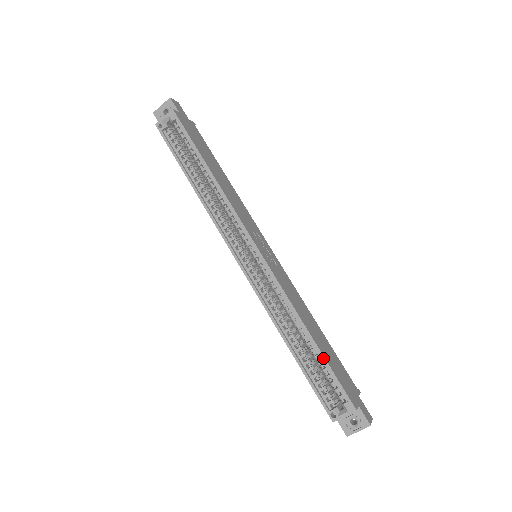
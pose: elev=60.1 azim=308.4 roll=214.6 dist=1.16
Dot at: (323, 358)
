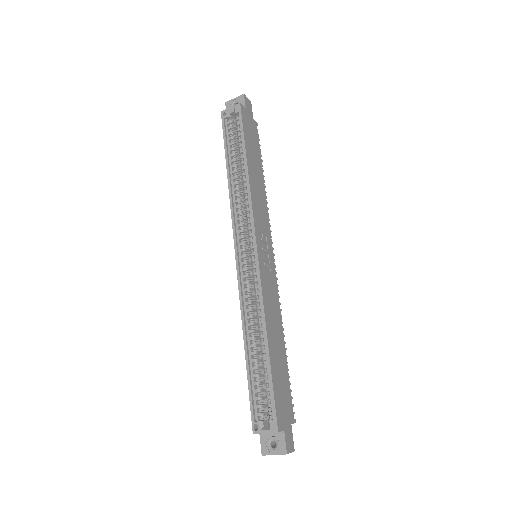
Dot at: (270, 369)
